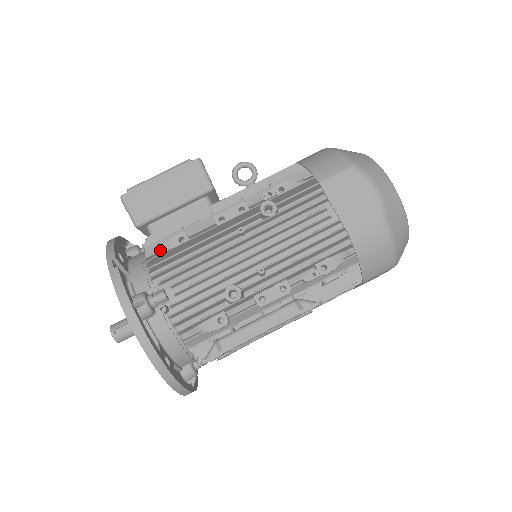
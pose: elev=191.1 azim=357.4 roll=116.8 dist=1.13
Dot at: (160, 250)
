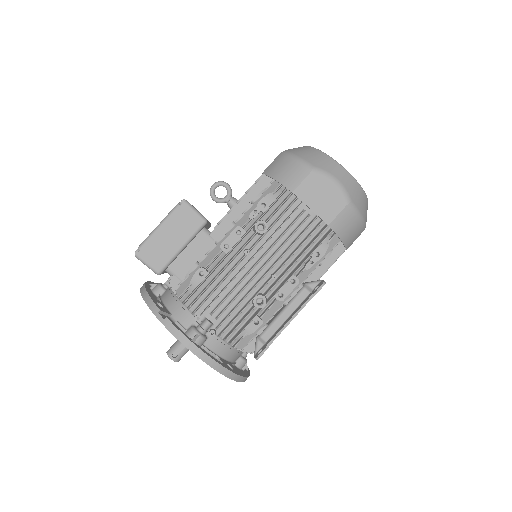
Dot at: (188, 288)
